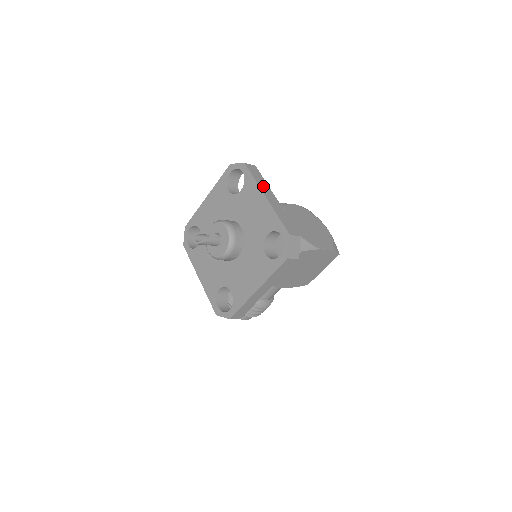
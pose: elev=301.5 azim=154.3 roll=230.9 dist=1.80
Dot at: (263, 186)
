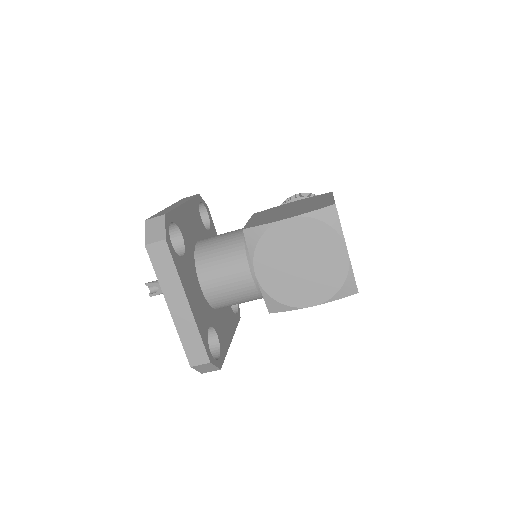
Dot at: (169, 285)
